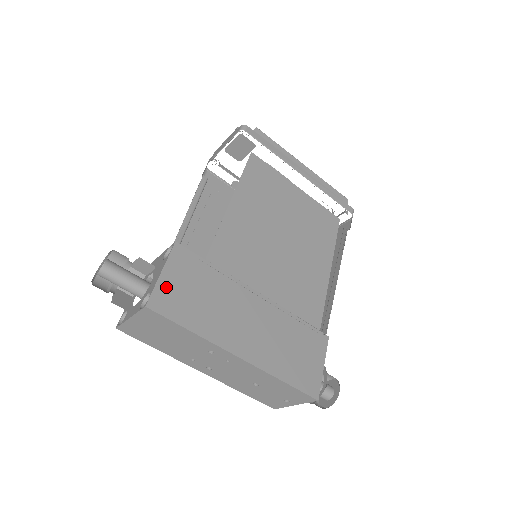
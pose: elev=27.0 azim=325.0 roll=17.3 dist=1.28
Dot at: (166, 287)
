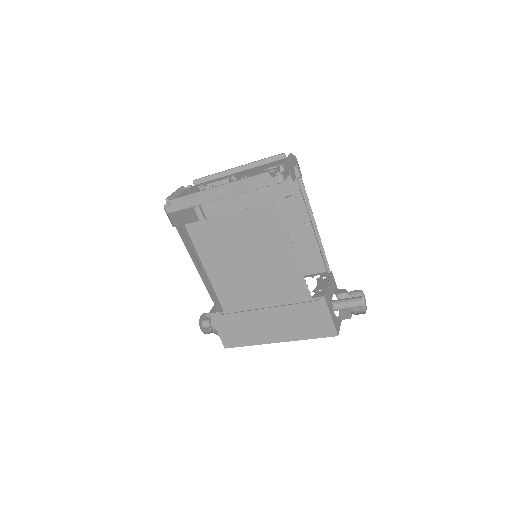
Dot at: (224, 336)
